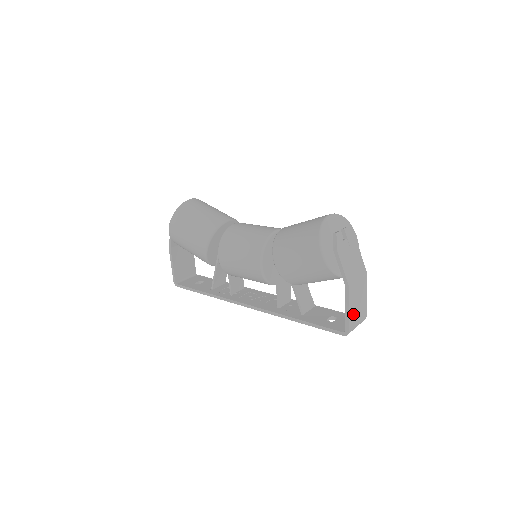
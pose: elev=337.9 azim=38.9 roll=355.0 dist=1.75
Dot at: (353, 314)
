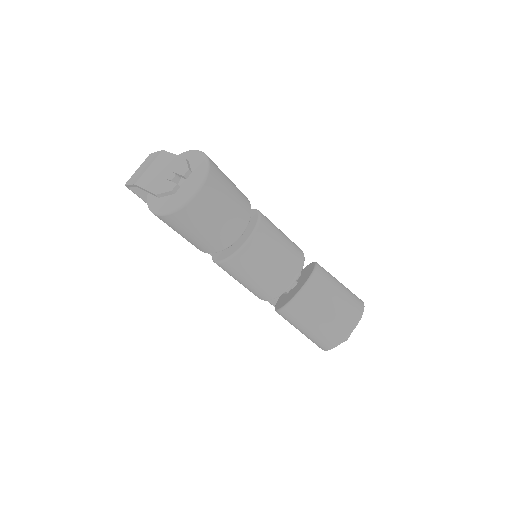
Dot at: occluded
